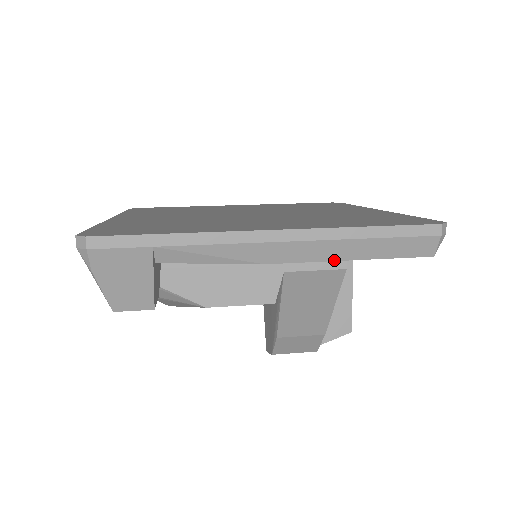
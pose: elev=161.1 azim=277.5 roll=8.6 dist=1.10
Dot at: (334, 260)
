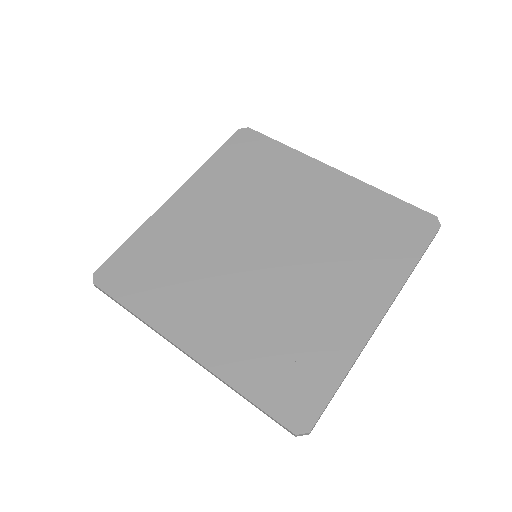
Dot at: occluded
